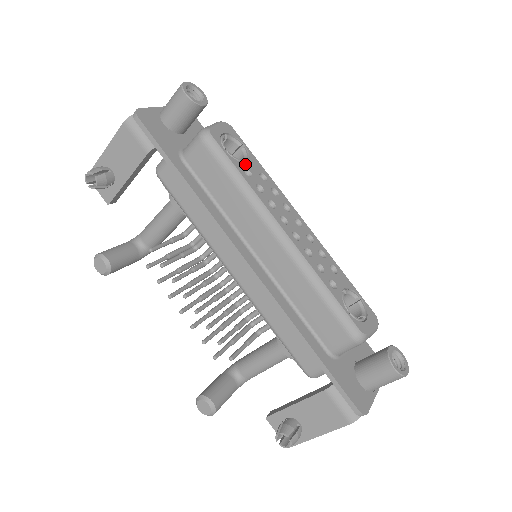
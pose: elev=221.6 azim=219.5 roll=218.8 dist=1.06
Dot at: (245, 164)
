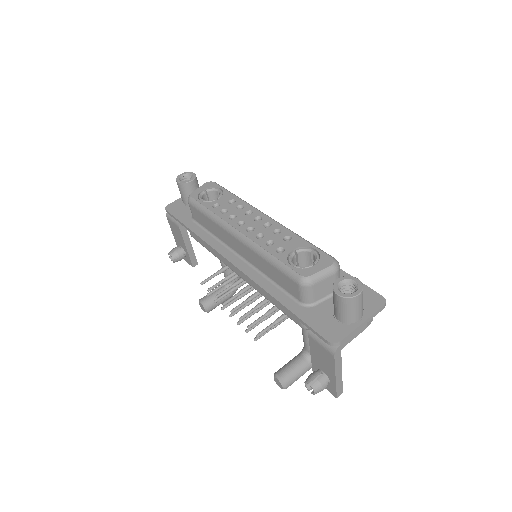
Dot at: (216, 201)
